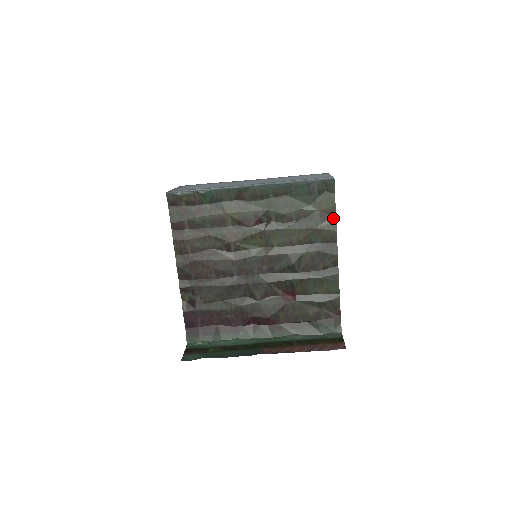
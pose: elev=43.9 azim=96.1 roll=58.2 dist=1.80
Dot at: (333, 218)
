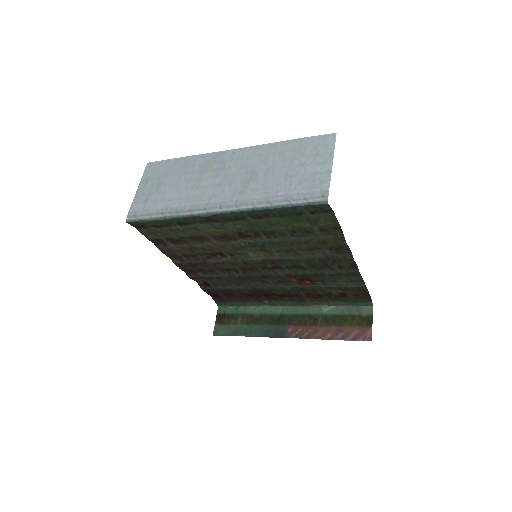
Dot at: (338, 232)
